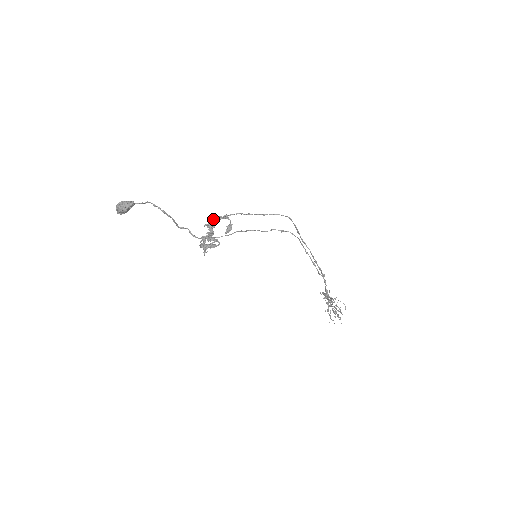
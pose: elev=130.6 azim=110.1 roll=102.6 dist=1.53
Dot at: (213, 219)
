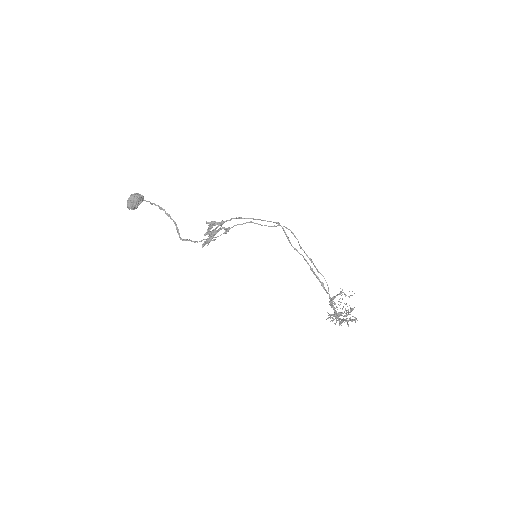
Dot at: occluded
